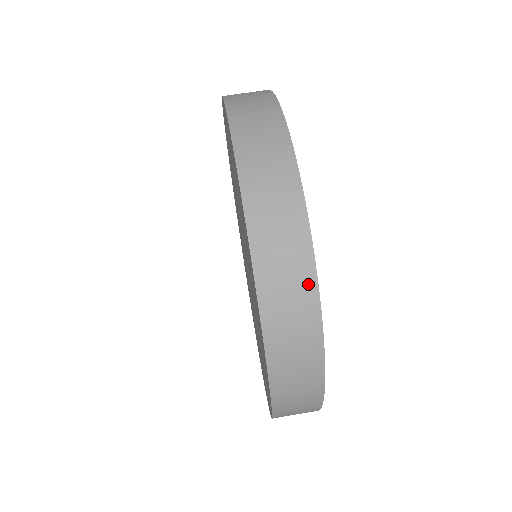
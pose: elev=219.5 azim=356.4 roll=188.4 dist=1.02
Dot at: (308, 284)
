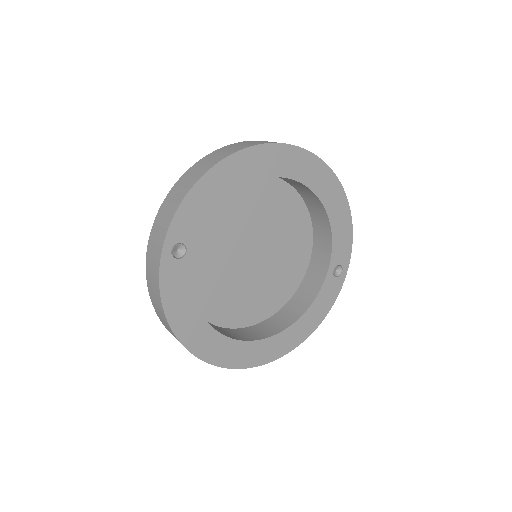
Dot at: (179, 341)
